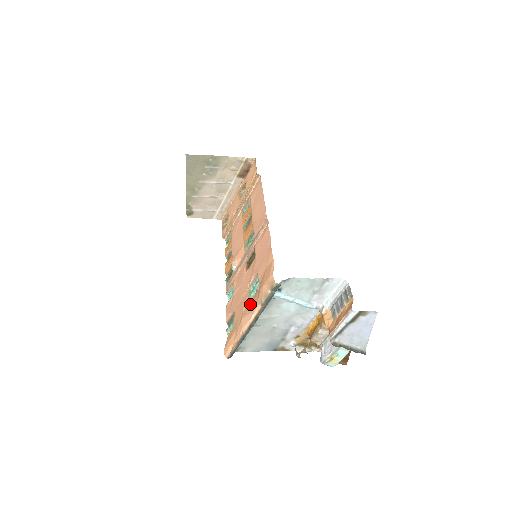
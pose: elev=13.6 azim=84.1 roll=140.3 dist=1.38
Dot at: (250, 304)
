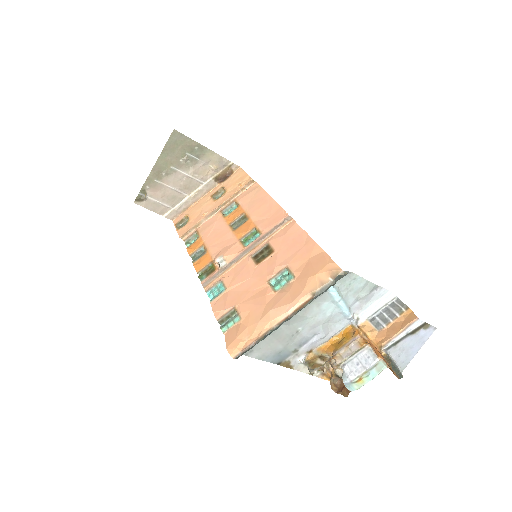
Dot at: (281, 295)
